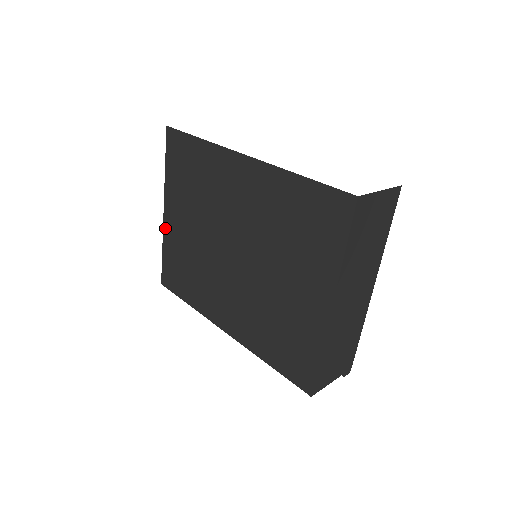
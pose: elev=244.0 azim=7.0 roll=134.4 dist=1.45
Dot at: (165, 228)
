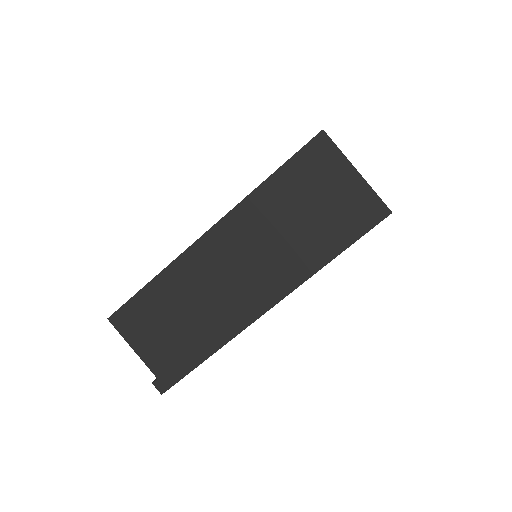
Dot at: occluded
